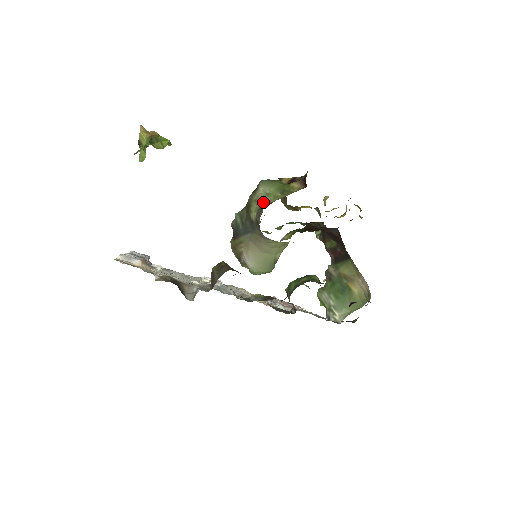
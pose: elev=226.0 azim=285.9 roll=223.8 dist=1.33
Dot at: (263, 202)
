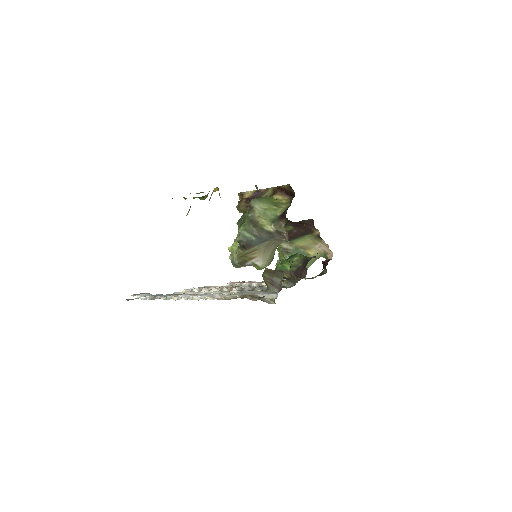
Dot at: (270, 216)
